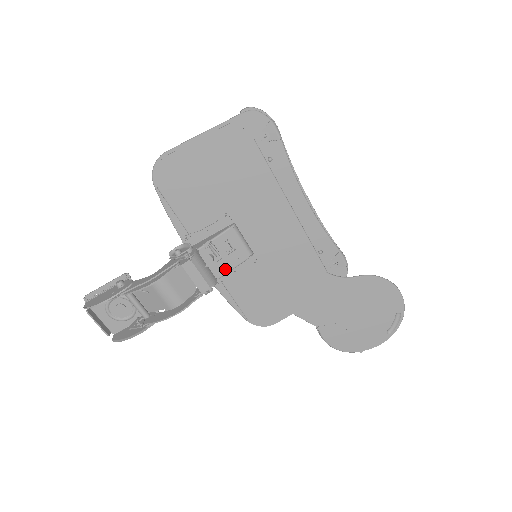
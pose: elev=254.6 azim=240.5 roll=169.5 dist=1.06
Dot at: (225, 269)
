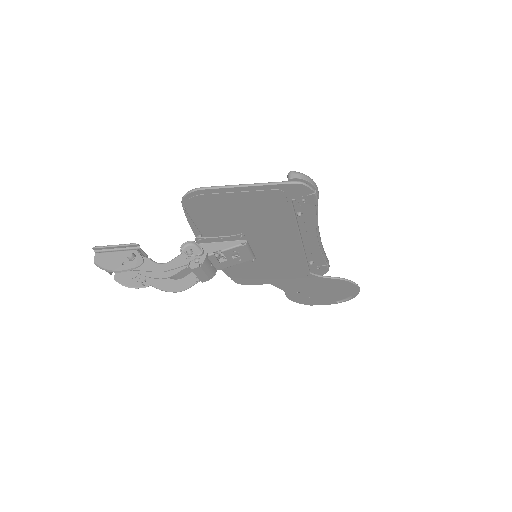
Dot at: (227, 266)
